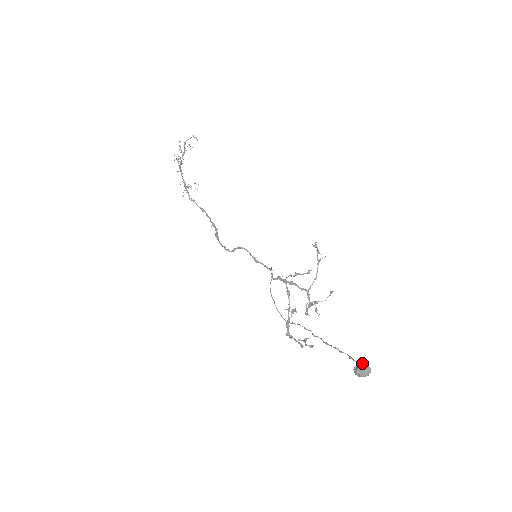
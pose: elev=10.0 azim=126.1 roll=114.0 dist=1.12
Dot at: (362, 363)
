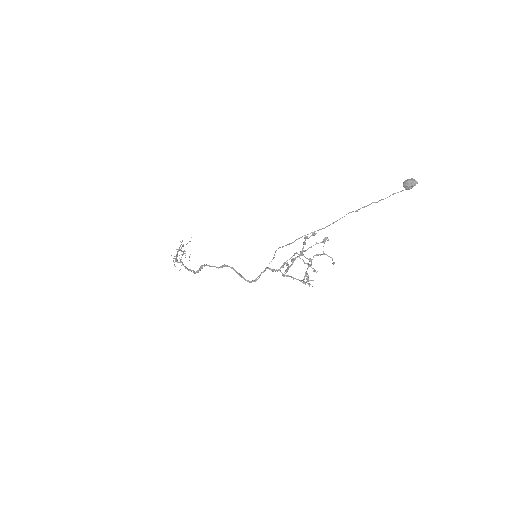
Dot at: occluded
